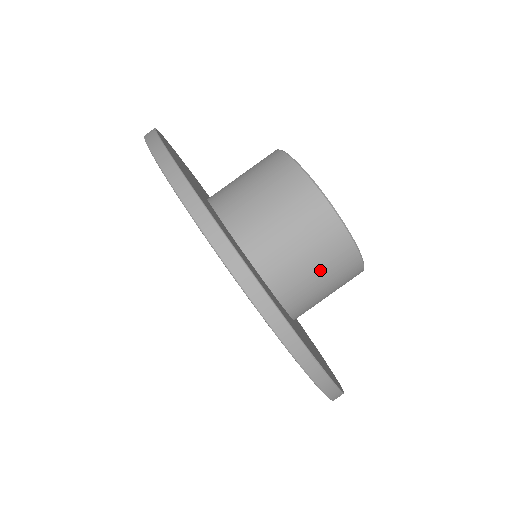
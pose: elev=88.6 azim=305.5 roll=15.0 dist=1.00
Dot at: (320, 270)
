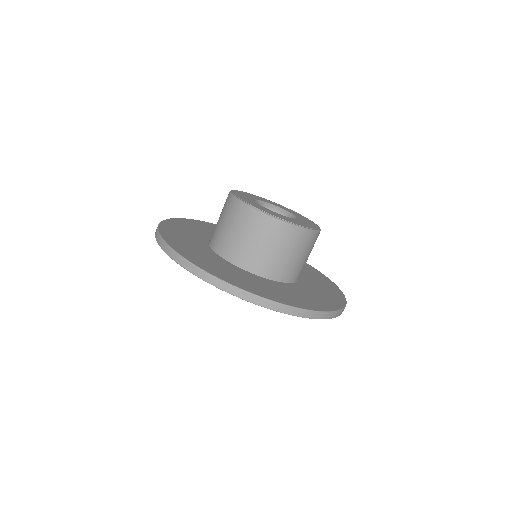
Dot at: occluded
